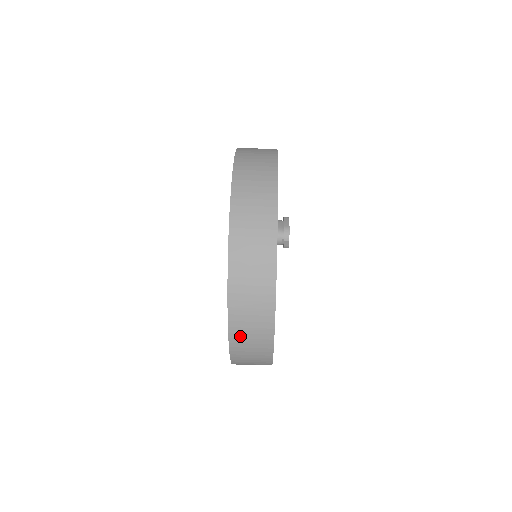
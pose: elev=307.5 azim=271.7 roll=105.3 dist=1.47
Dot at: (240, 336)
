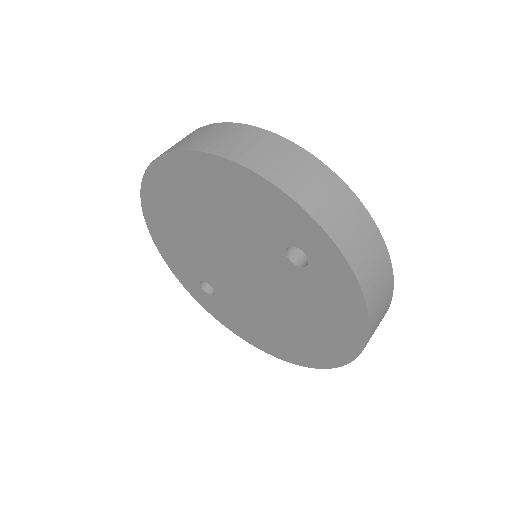
Dot at: occluded
